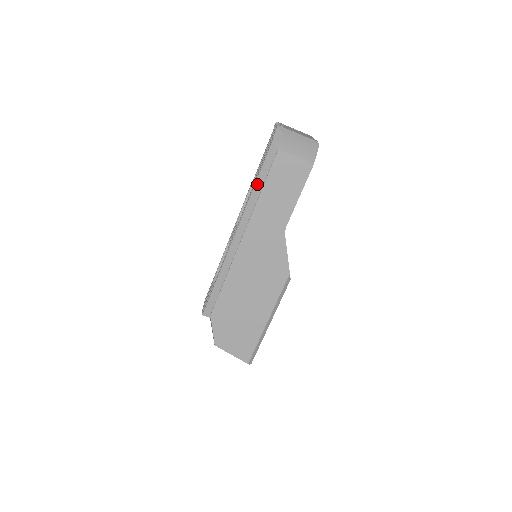
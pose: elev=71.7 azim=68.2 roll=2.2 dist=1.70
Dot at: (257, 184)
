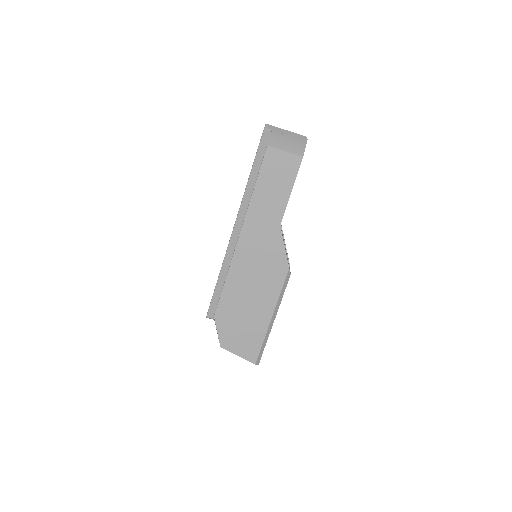
Dot at: (250, 181)
